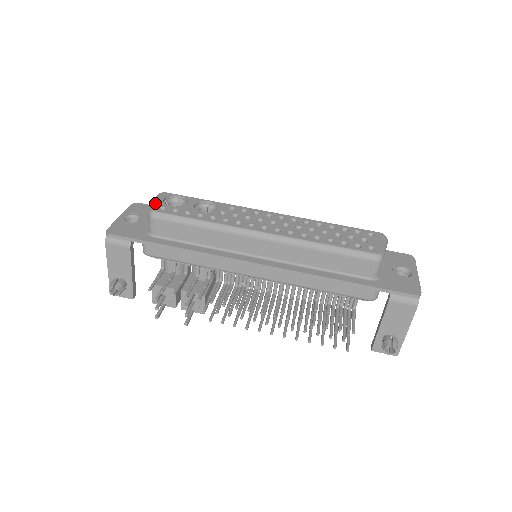
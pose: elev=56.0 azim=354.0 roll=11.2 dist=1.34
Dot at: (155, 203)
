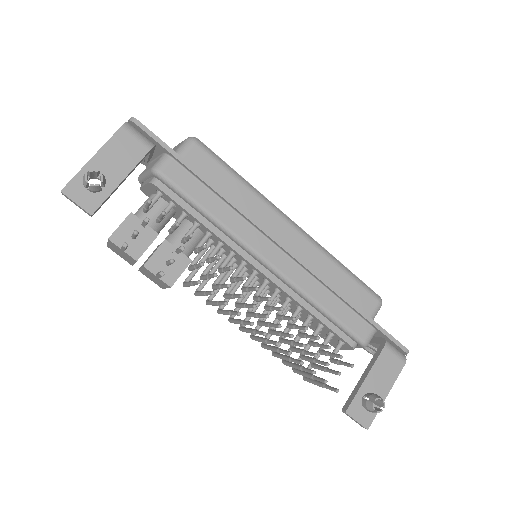
Dot at: occluded
